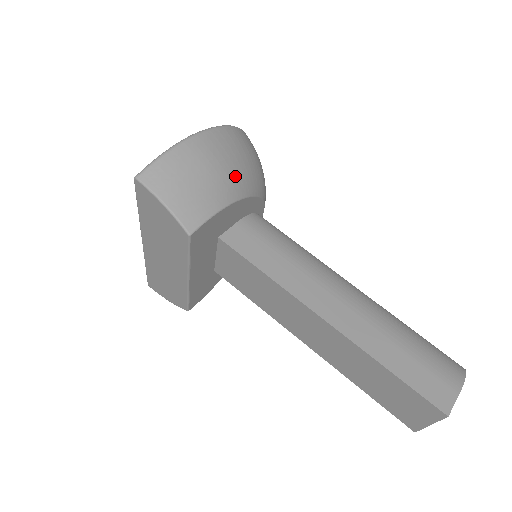
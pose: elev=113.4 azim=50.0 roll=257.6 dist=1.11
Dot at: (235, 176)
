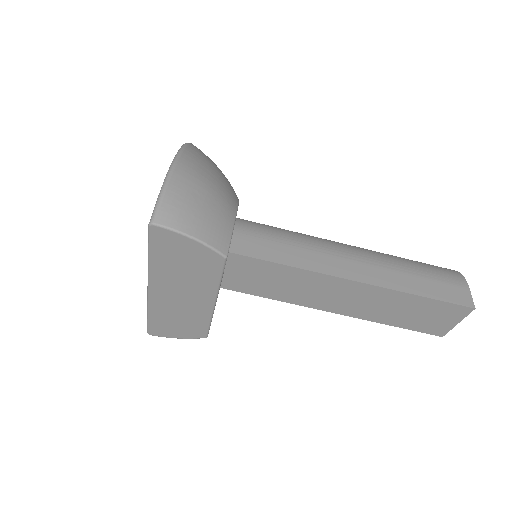
Dot at: (224, 188)
